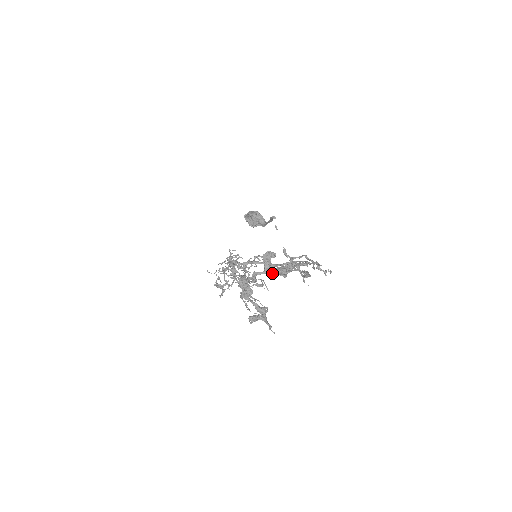
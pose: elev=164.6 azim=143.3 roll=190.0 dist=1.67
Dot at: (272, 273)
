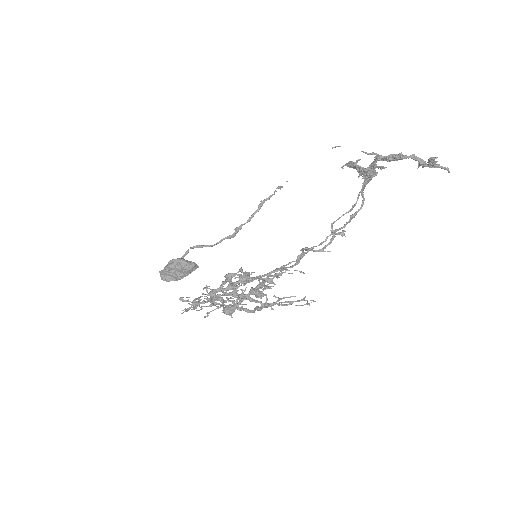
Dot at: (368, 174)
